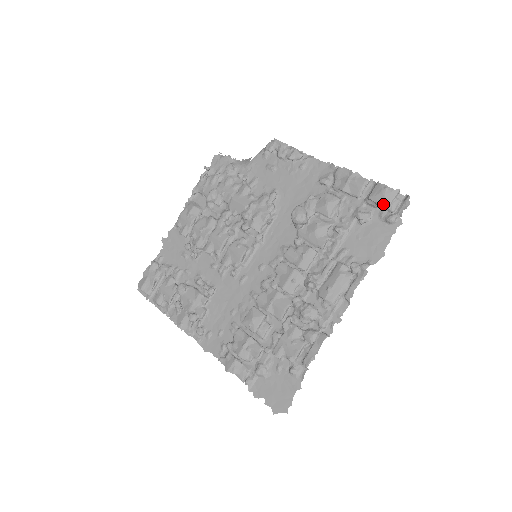
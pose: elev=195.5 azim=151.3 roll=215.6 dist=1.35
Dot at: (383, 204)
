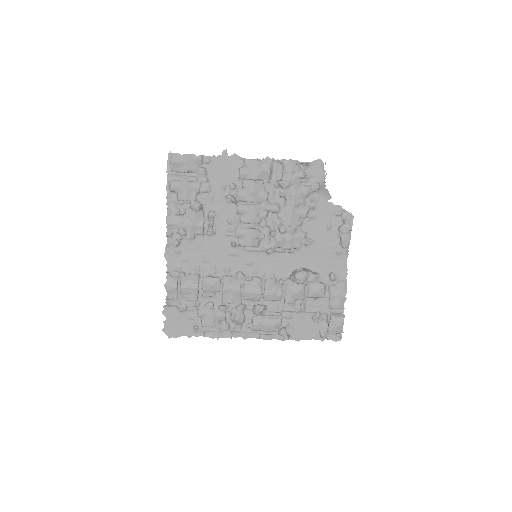
Dot at: (331, 328)
